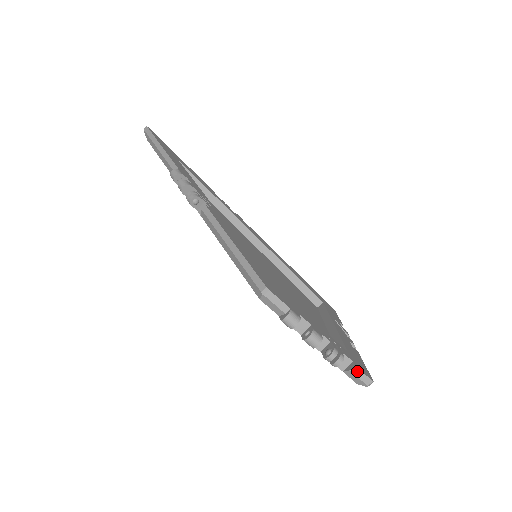
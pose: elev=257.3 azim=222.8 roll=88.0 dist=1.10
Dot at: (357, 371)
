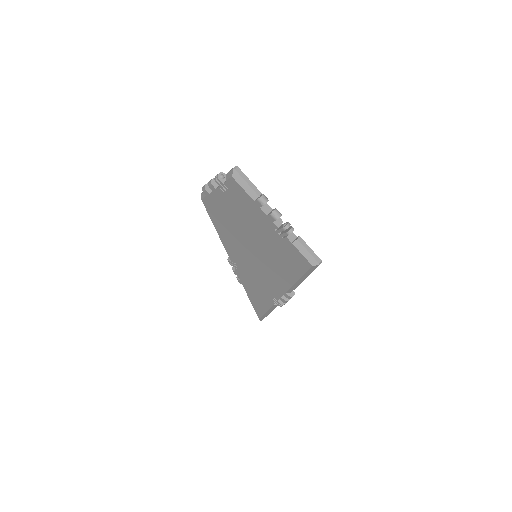
Dot at: occluded
